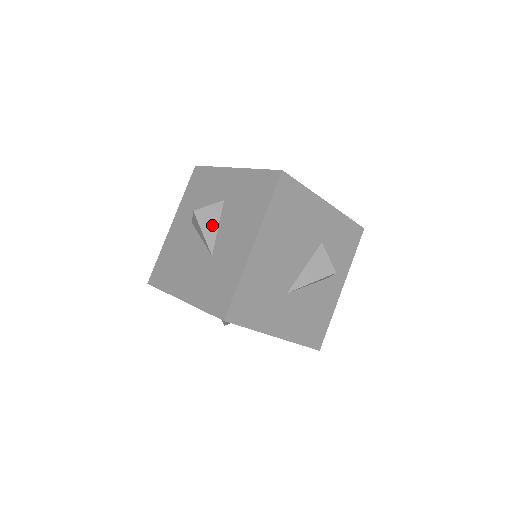
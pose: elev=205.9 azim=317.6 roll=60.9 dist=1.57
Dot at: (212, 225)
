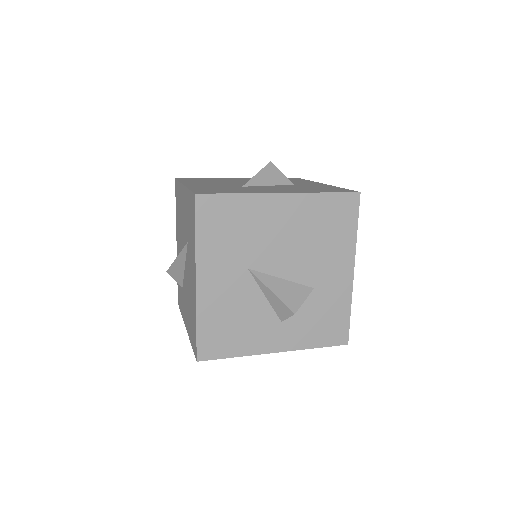
Dot at: (268, 180)
